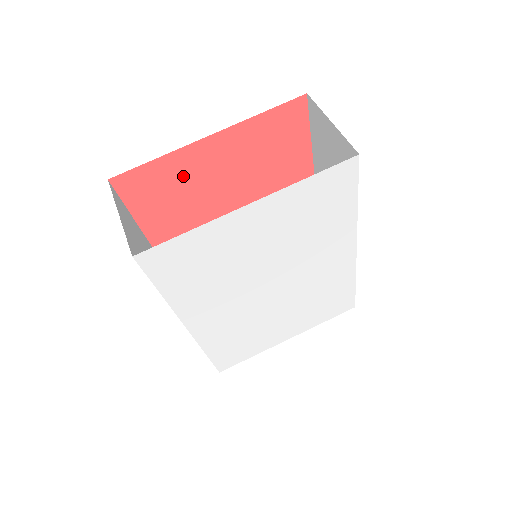
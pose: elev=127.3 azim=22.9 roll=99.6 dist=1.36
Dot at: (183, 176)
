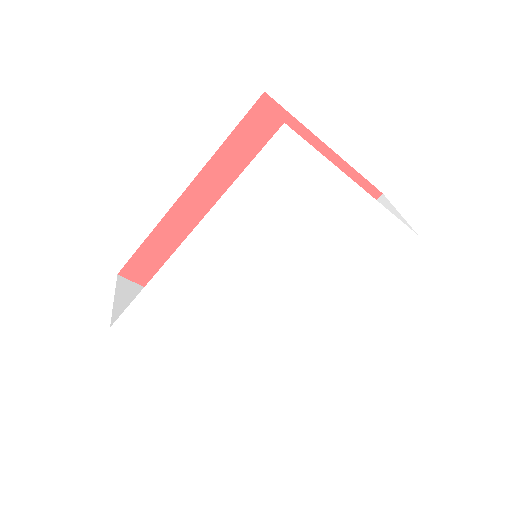
Dot at: occluded
